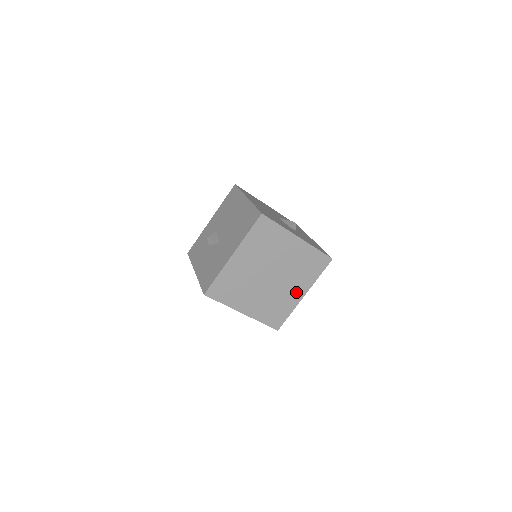
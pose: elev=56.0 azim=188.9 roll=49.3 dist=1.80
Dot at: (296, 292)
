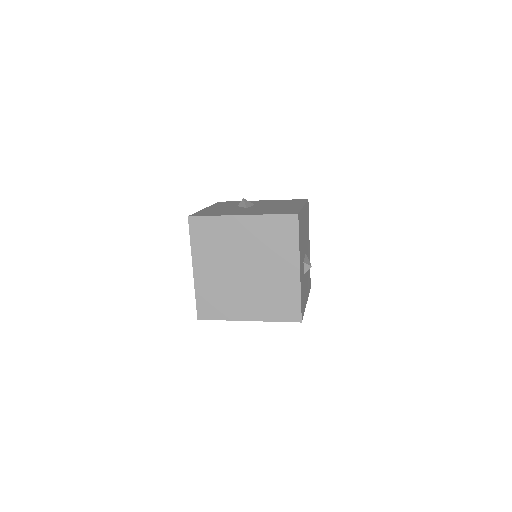
Dot at: (246, 309)
